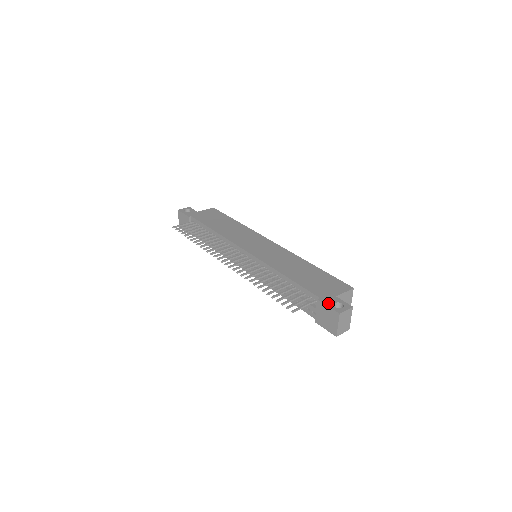
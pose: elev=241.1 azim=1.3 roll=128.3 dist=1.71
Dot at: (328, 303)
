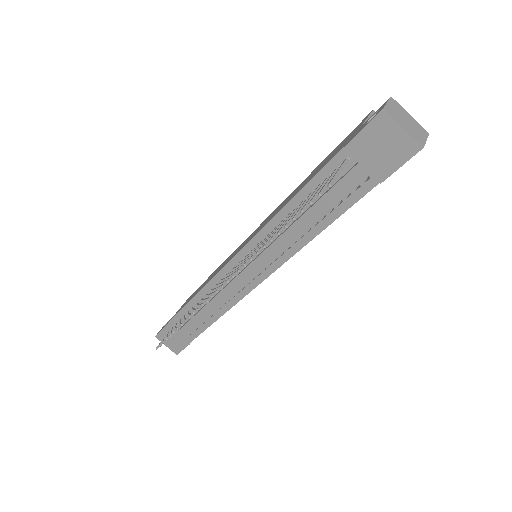
Dot at: (358, 131)
